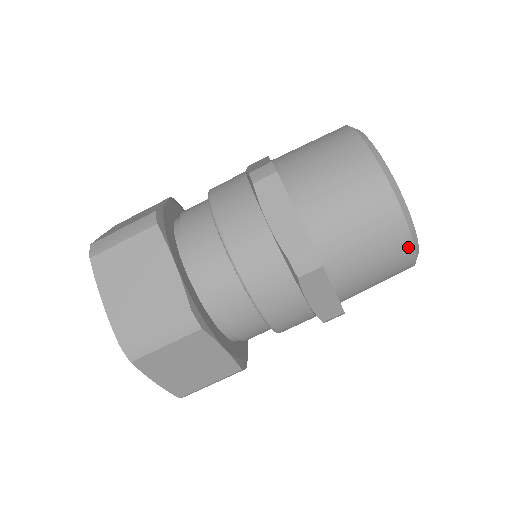
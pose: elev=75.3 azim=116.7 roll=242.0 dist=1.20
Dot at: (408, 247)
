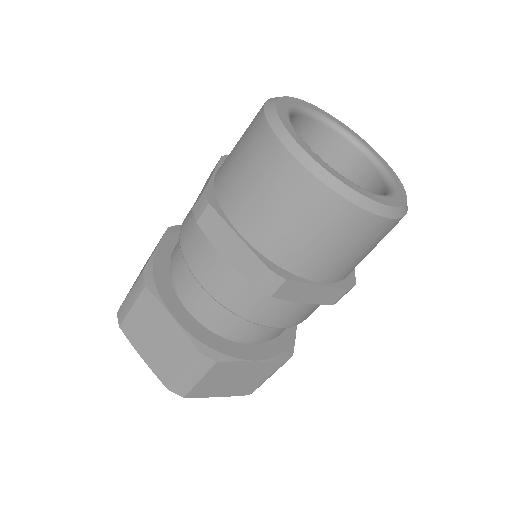
Dot at: occluded
